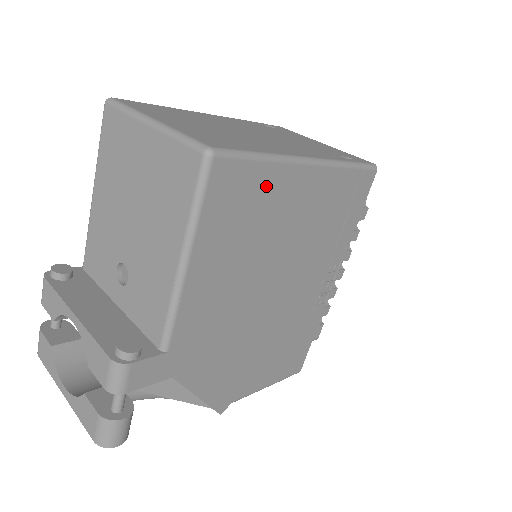
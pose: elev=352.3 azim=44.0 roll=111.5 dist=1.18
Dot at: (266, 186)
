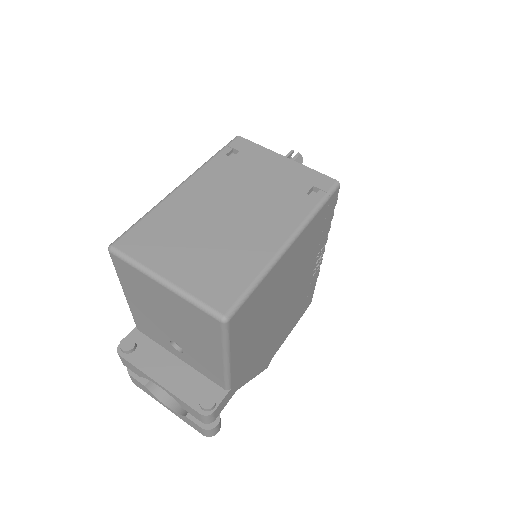
Dot at: (264, 288)
